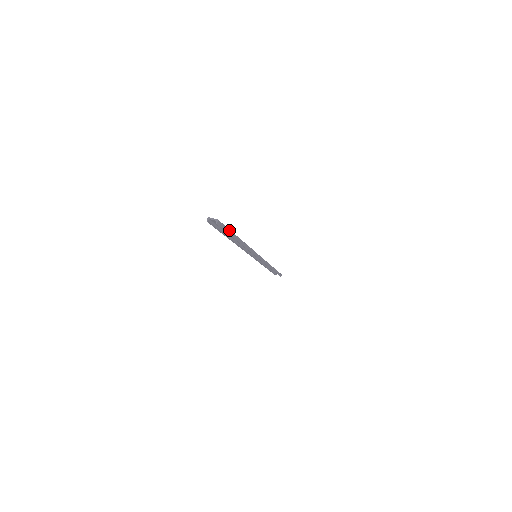
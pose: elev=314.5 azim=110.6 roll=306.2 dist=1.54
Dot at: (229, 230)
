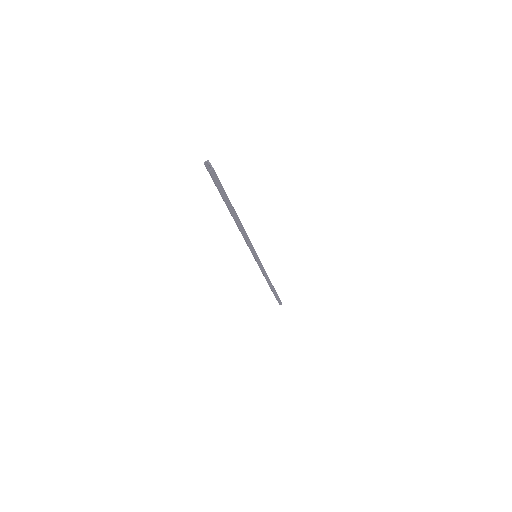
Dot at: (226, 194)
